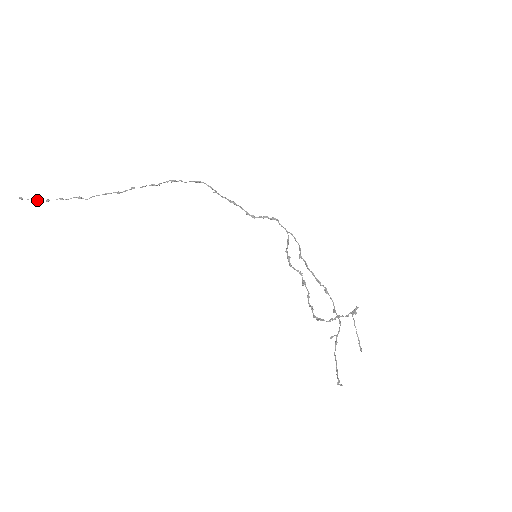
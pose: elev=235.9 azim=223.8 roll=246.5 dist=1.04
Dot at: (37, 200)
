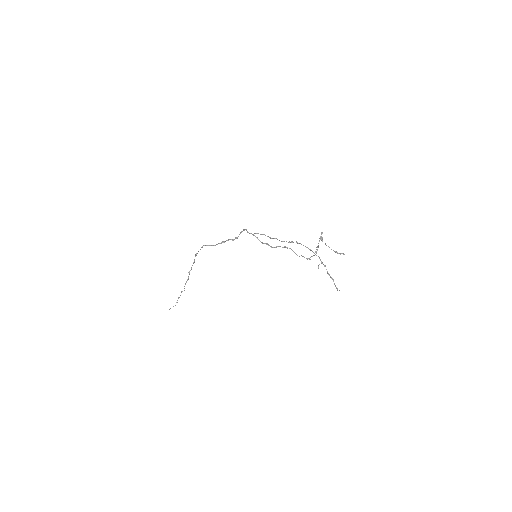
Dot at: occluded
